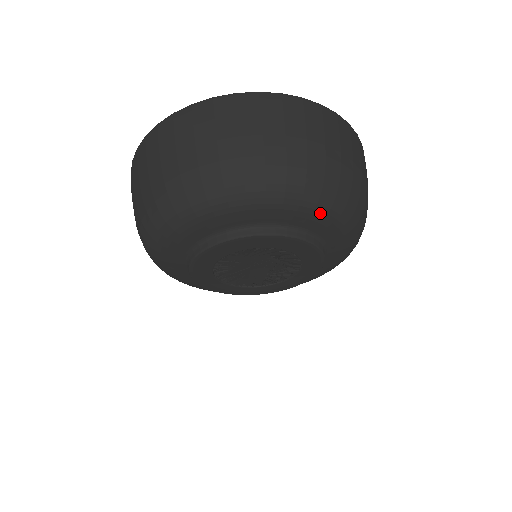
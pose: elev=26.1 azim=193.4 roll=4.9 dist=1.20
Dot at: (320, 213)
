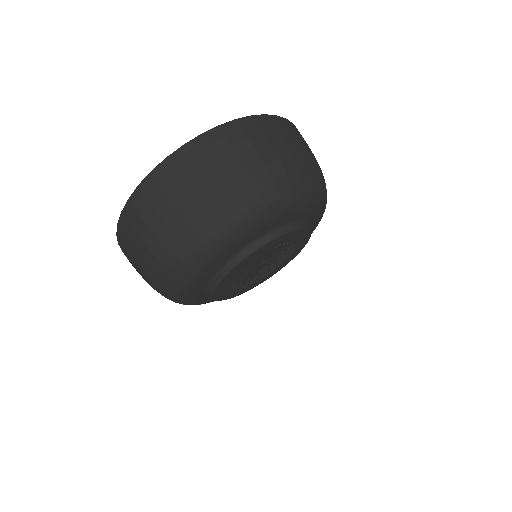
Dot at: (322, 214)
